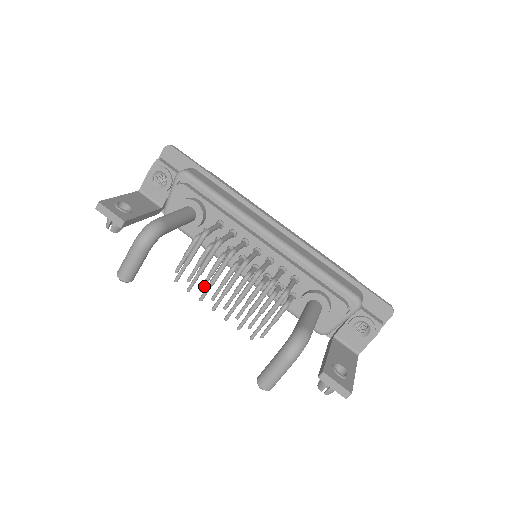
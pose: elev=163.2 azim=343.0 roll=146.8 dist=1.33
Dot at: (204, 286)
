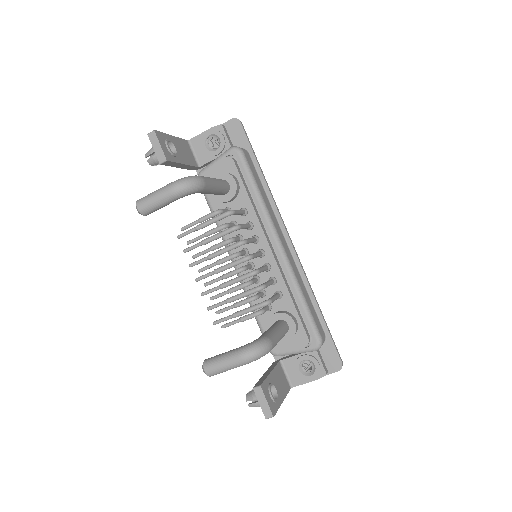
Dot at: (199, 255)
